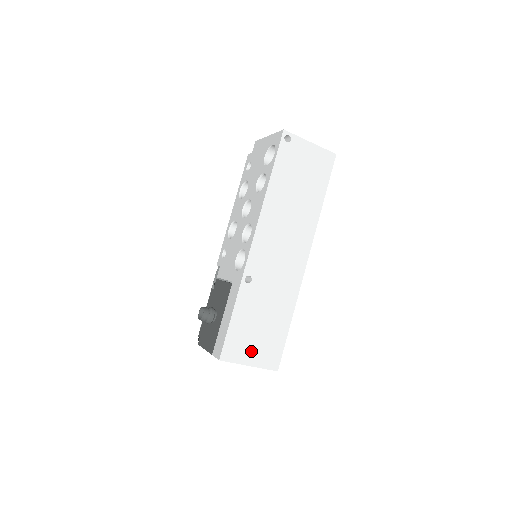
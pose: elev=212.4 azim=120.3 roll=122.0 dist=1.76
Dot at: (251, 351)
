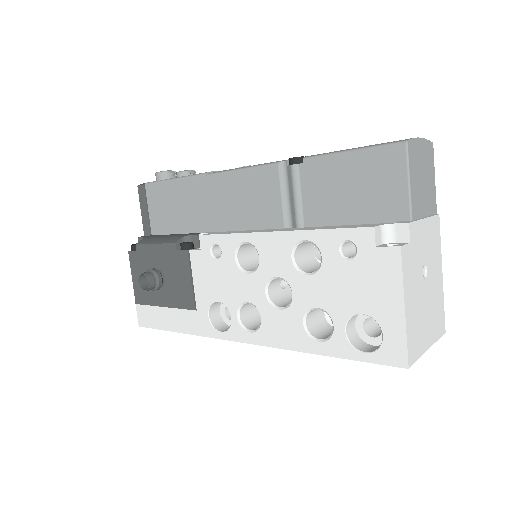
Dot at: occluded
